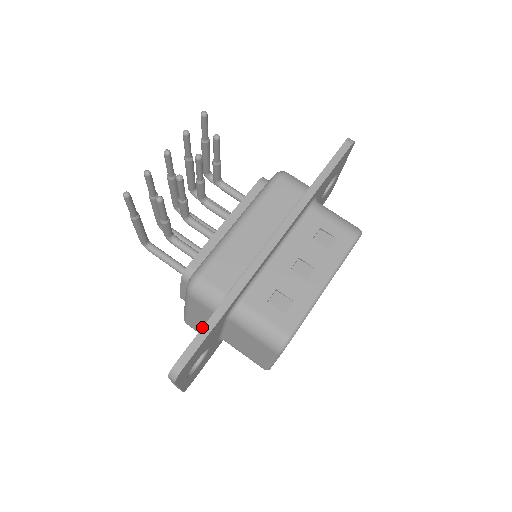
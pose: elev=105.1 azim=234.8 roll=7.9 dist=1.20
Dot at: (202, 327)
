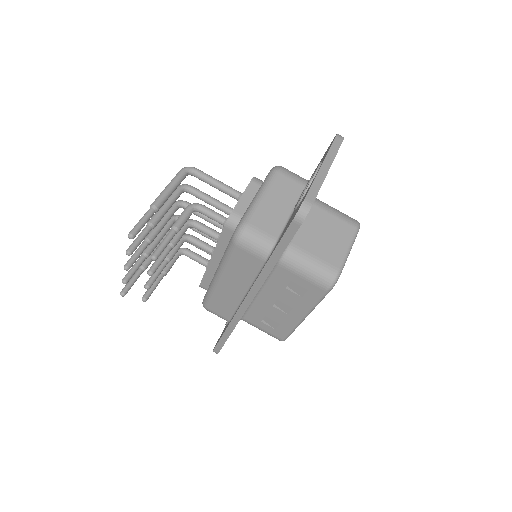
Dot at: (219, 340)
